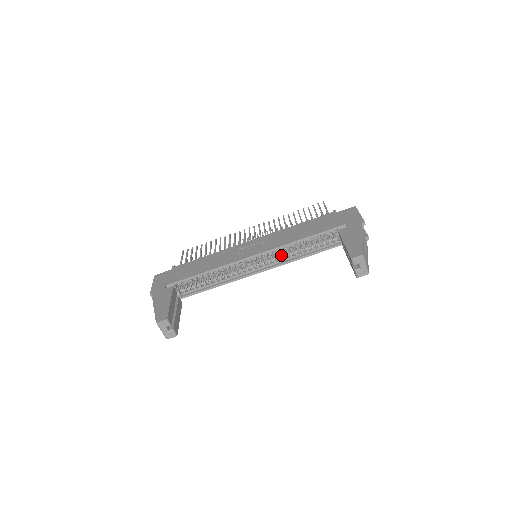
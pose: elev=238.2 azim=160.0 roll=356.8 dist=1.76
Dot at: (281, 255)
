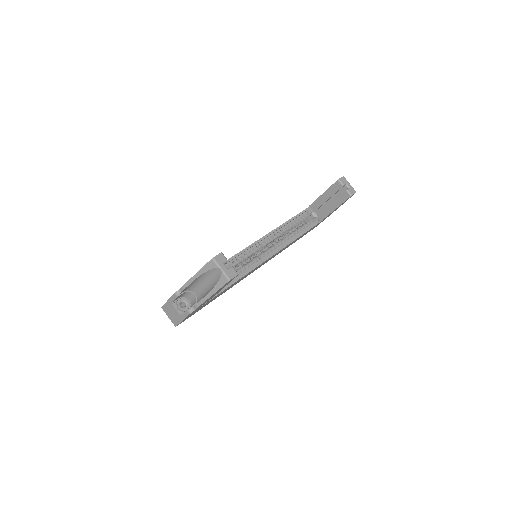
Dot at: (278, 242)
